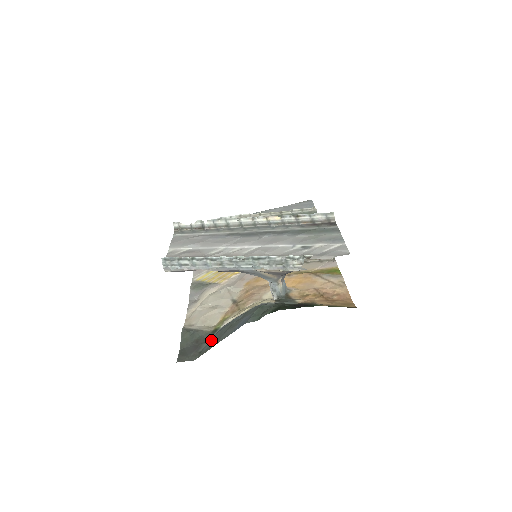
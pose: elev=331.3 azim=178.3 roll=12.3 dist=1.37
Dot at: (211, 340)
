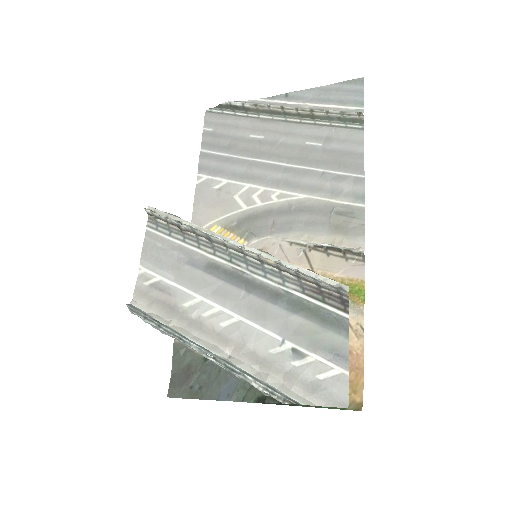
Dot at: (201, 376)
